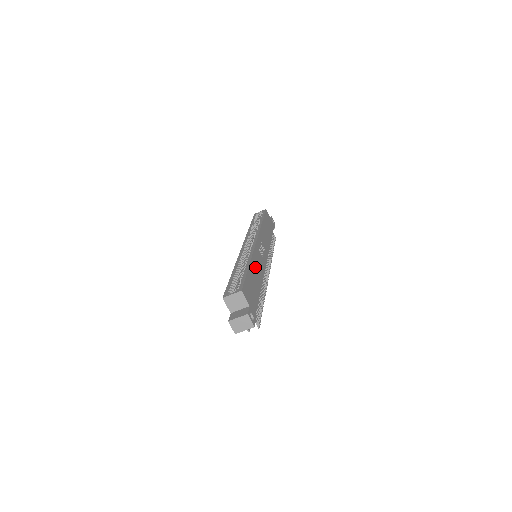
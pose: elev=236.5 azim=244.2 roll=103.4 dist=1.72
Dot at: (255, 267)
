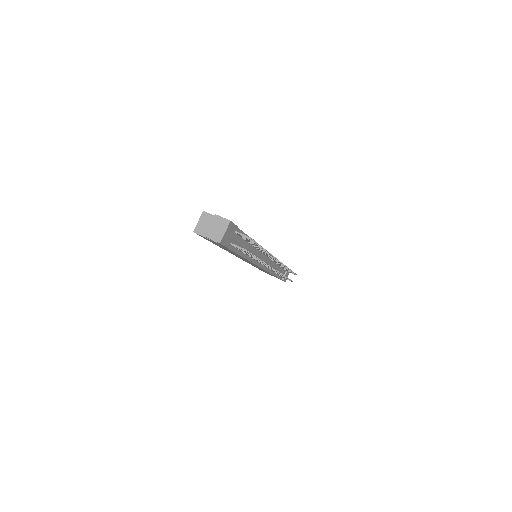
Dot at: occluded
